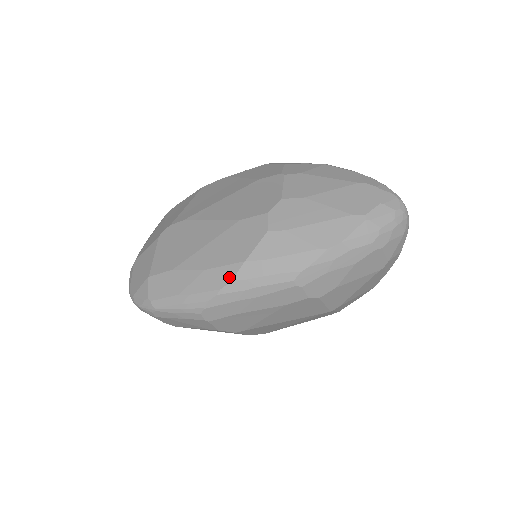
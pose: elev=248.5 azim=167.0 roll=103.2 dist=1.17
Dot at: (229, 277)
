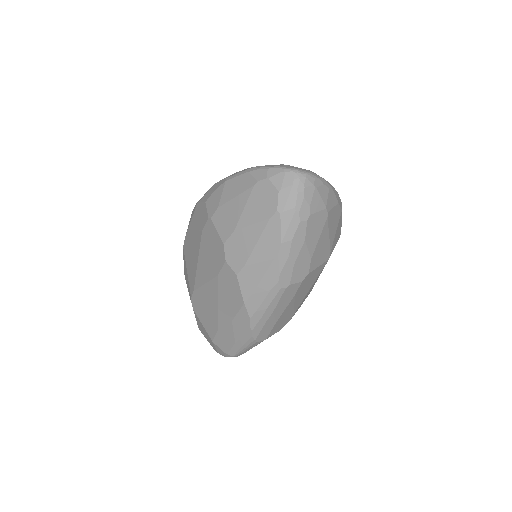
Dot at: (247, 318)
